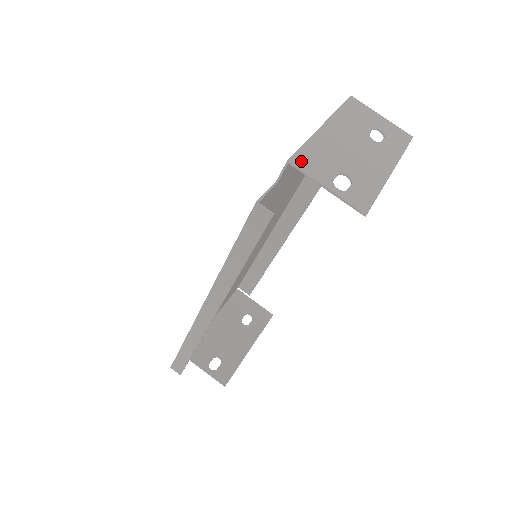
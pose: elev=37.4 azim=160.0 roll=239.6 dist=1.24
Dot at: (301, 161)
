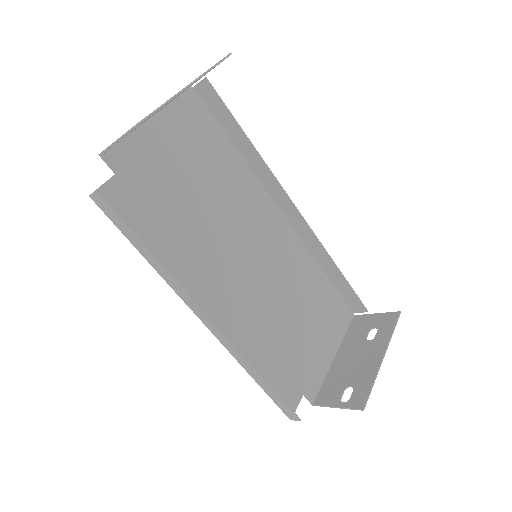
Dot at: occluded
